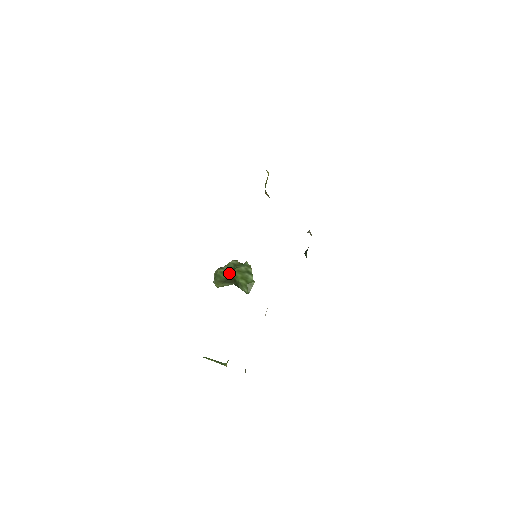
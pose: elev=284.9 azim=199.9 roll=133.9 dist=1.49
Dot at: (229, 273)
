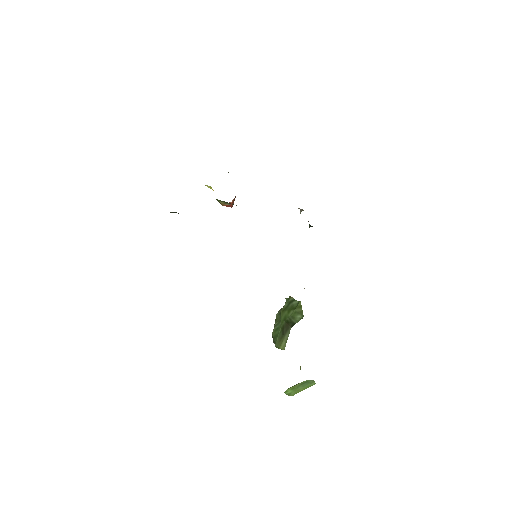
Dot at: (280, 324)
